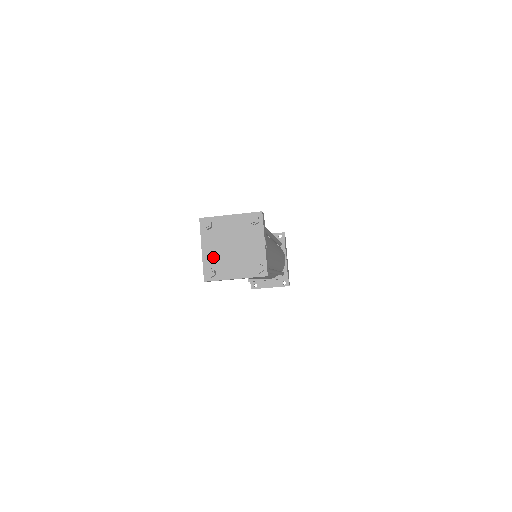
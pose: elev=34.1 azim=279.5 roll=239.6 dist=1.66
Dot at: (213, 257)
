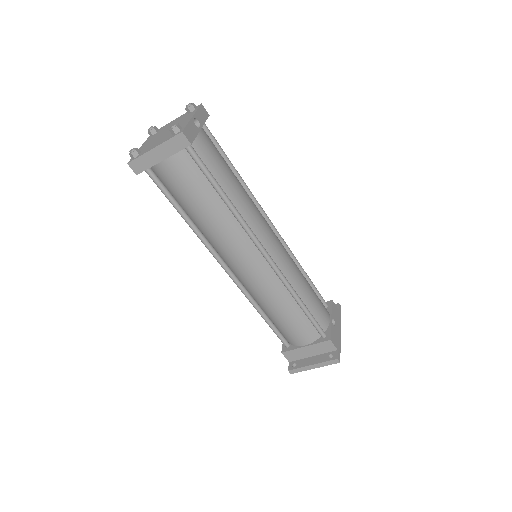
Dot at: (145, 146)
